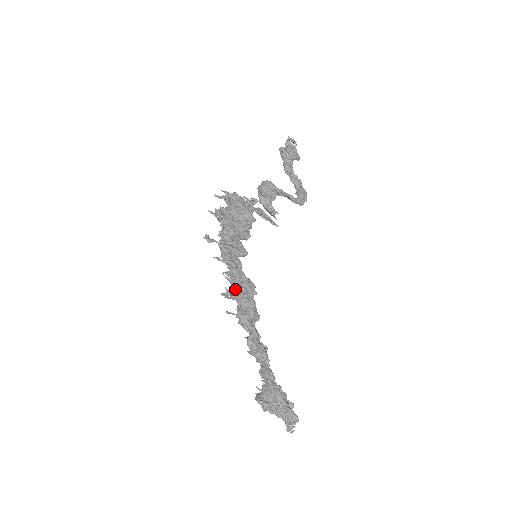
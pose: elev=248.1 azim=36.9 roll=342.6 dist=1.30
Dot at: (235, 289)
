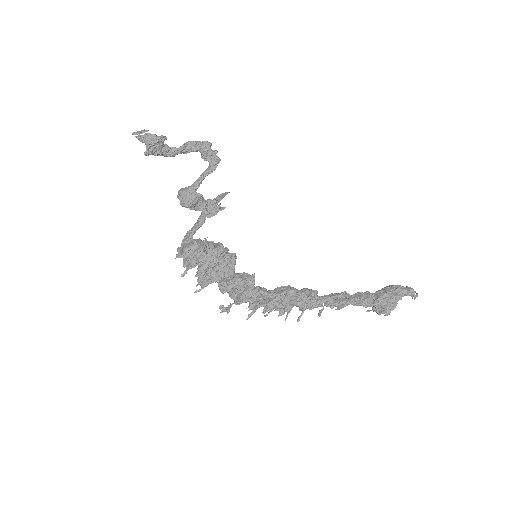
Dot at: occluded
